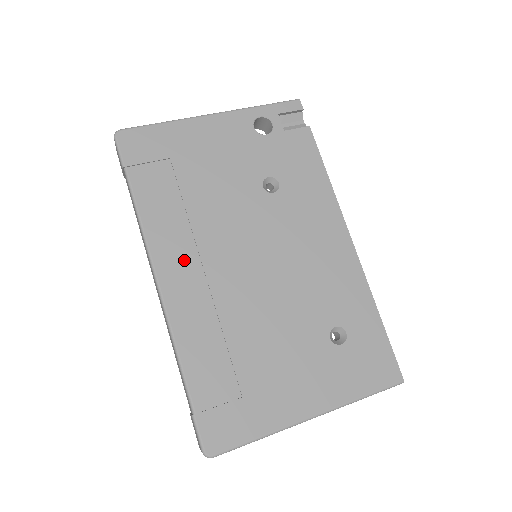
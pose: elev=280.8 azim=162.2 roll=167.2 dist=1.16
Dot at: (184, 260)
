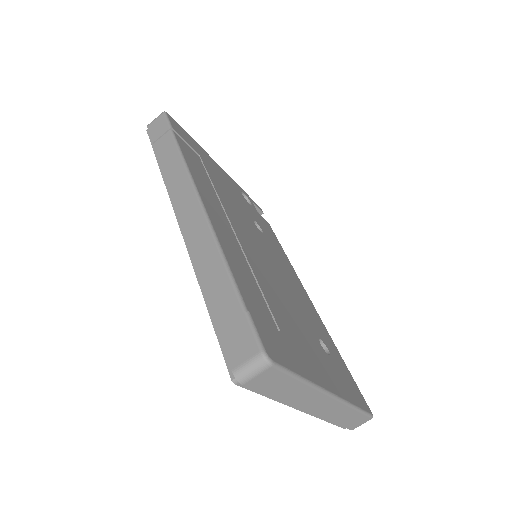
Dot at: (217, 208)
